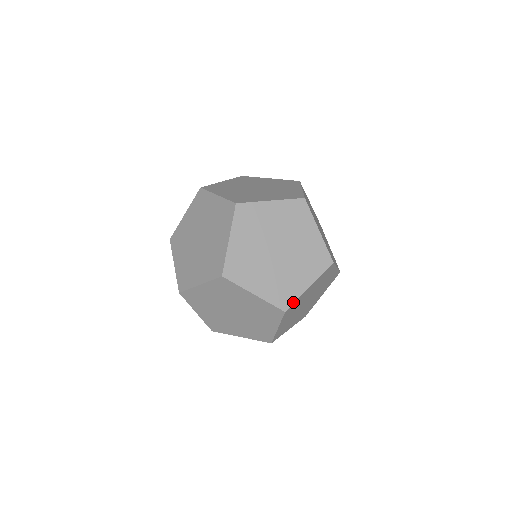
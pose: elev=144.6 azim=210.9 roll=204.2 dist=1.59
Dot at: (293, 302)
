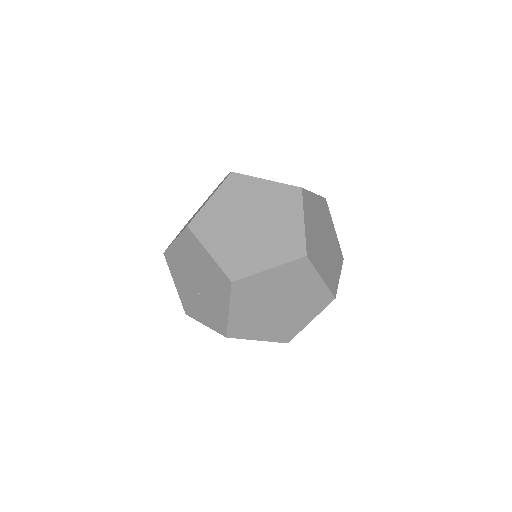
Dot at: occluded
